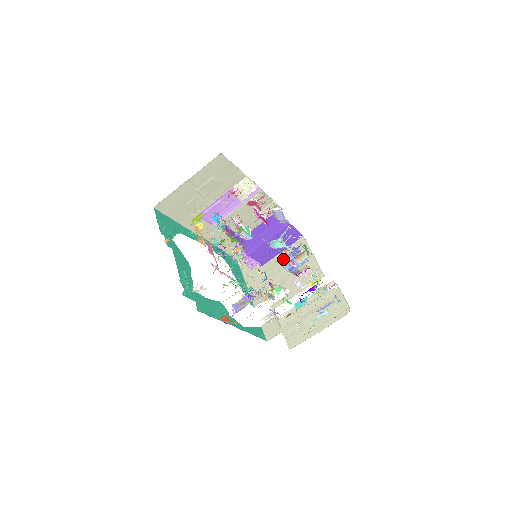
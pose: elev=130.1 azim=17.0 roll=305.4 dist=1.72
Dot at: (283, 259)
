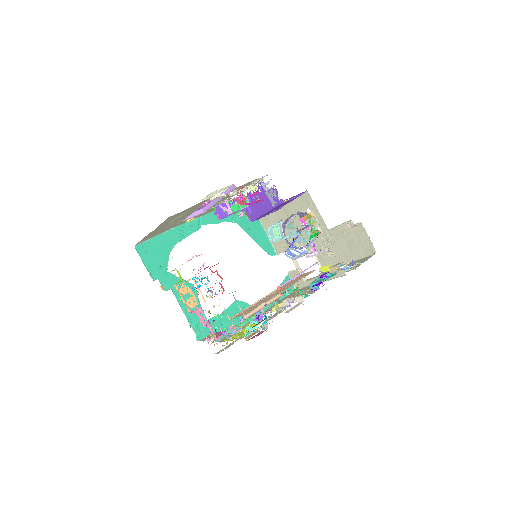
Dot at: (286, 251)
